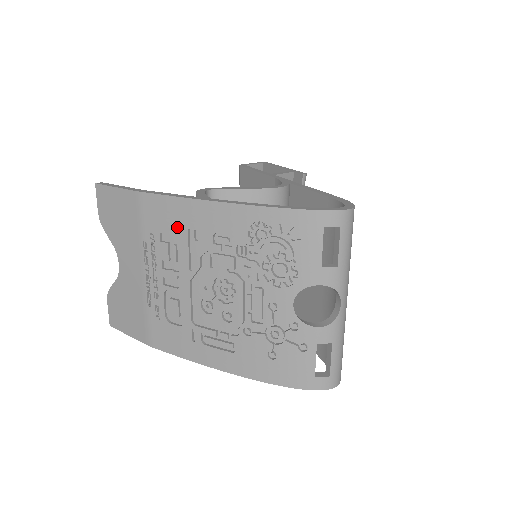
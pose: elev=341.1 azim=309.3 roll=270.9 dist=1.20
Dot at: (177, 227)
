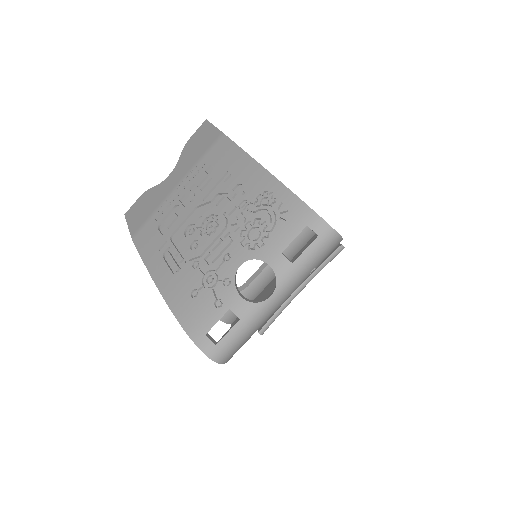
Dot at: (223, 167)
